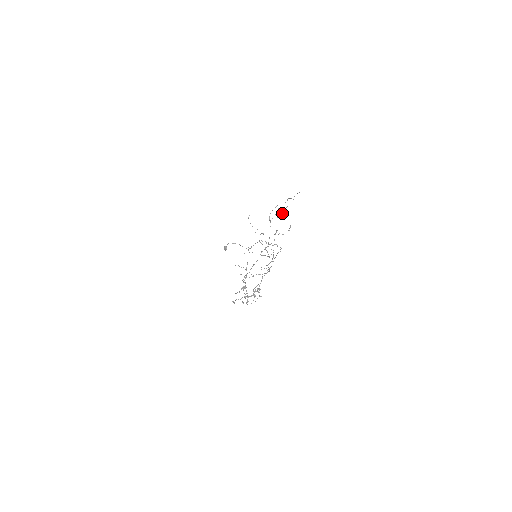
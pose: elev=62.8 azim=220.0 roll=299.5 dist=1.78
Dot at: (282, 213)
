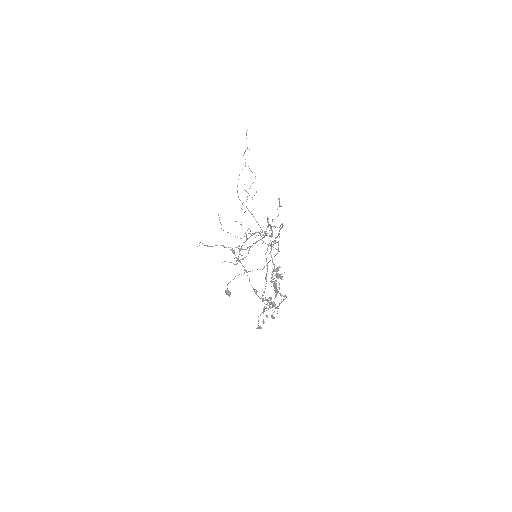
Dot at: occluded
